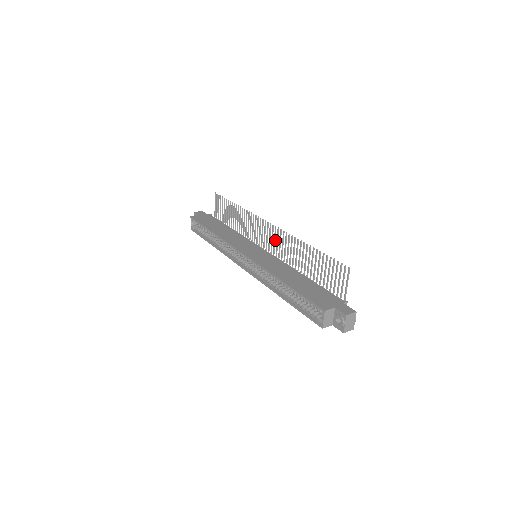
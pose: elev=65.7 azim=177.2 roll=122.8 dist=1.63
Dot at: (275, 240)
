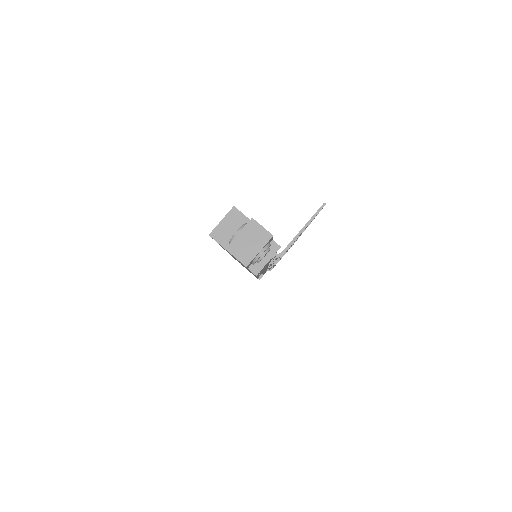
Dot at: occluded
